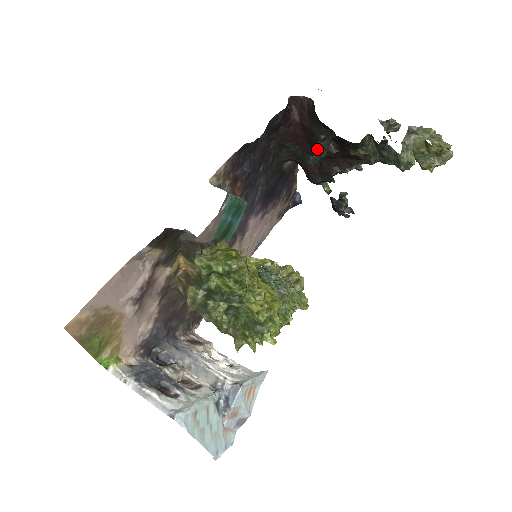
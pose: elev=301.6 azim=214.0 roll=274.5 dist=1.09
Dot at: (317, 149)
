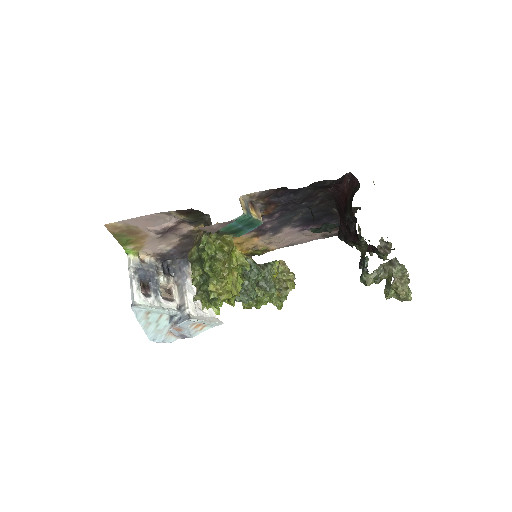
Dot at: (324, 225)
